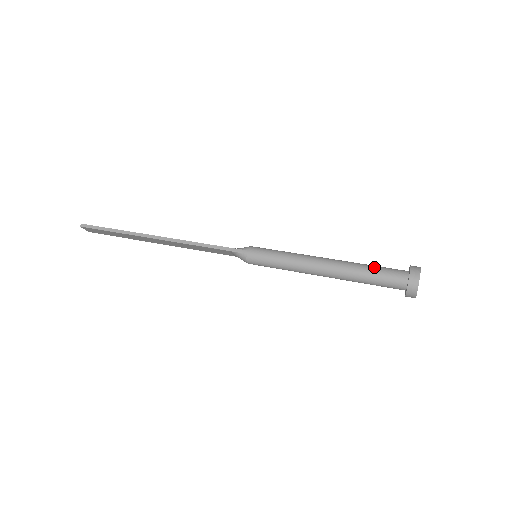
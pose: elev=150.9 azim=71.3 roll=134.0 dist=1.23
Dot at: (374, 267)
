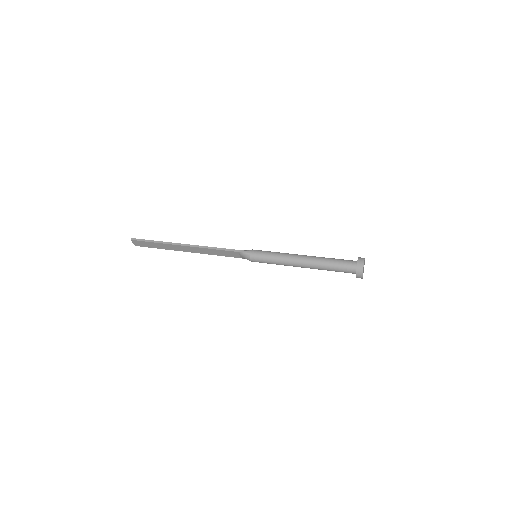
Dot at: (335, 259)
